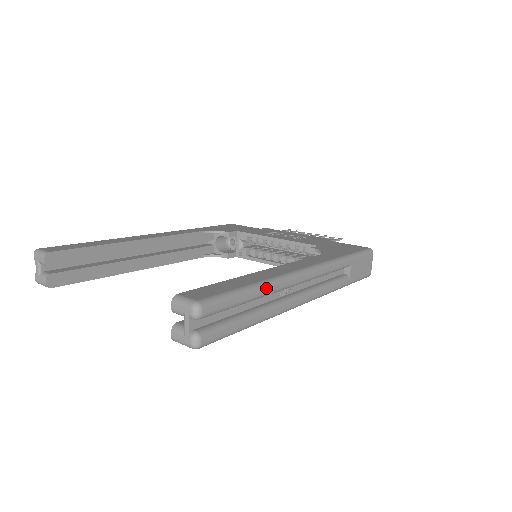
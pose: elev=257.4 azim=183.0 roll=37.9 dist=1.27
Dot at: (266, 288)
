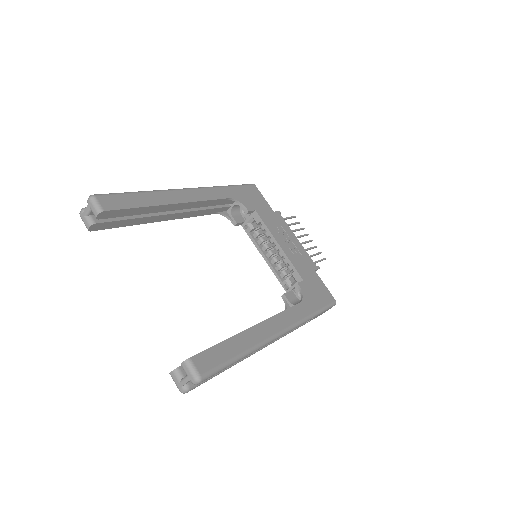
Dot at: (247, 355)
